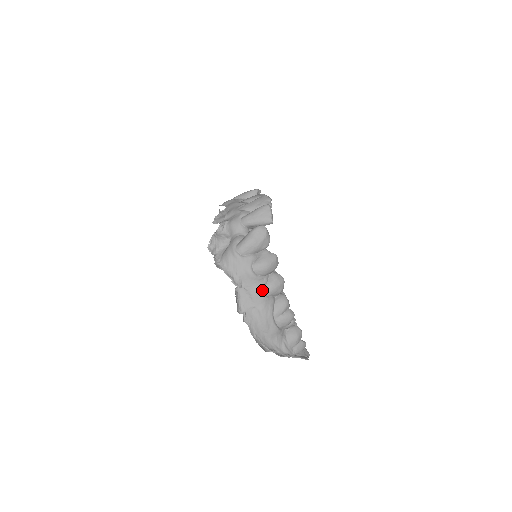
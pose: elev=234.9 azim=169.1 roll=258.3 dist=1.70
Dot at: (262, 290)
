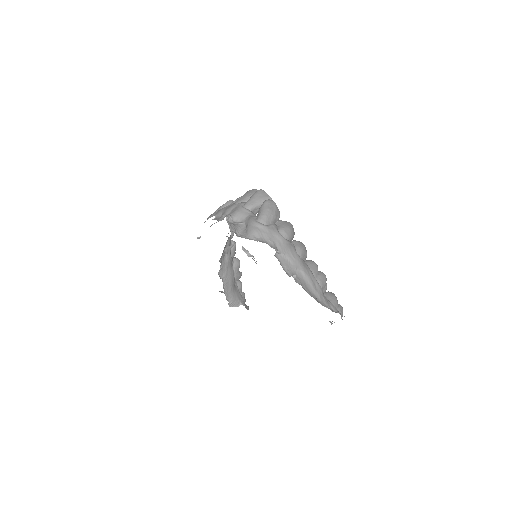
Dot at: (295, 252)
